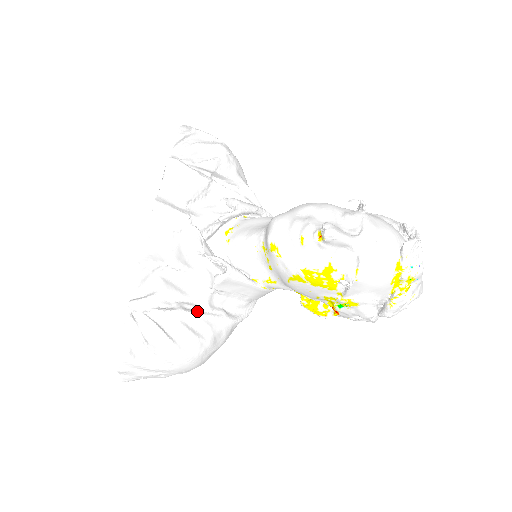
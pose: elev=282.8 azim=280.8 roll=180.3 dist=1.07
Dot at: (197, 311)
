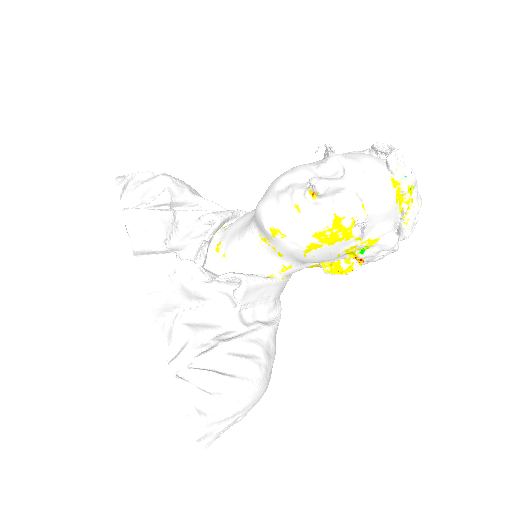
Dot at: (236, 336)
